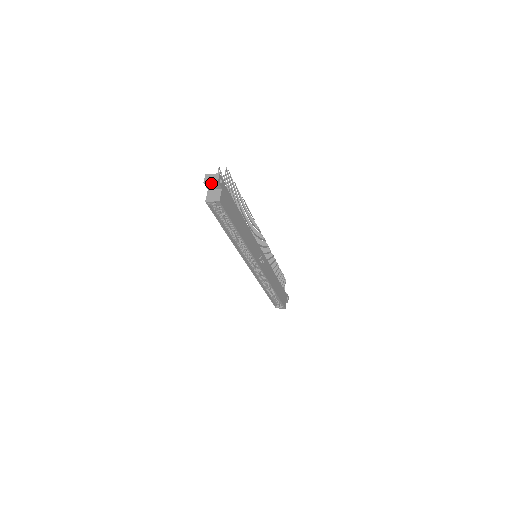
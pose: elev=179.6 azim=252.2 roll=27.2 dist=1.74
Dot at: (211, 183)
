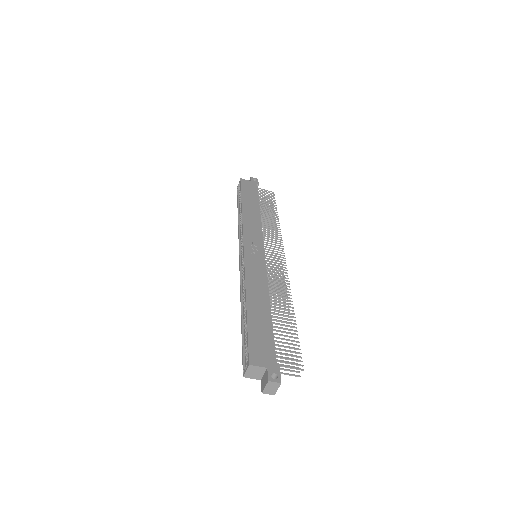
Dot at: occluded
